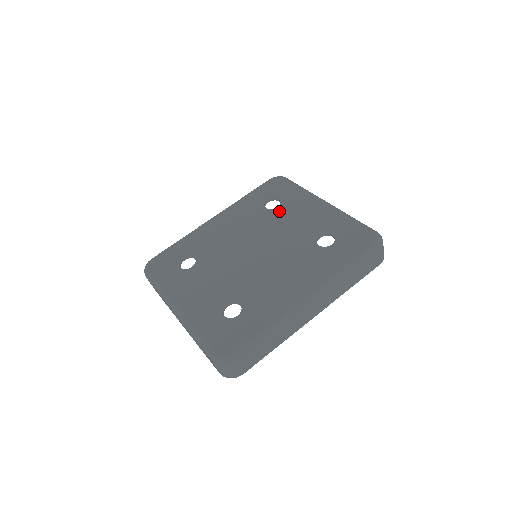
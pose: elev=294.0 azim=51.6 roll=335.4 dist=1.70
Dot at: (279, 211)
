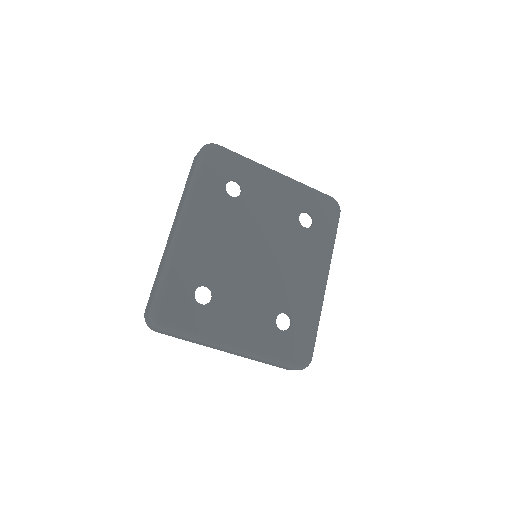
Dot at: (247, 197)
